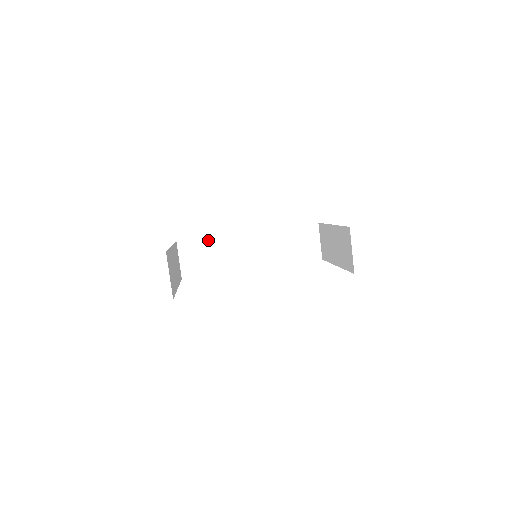
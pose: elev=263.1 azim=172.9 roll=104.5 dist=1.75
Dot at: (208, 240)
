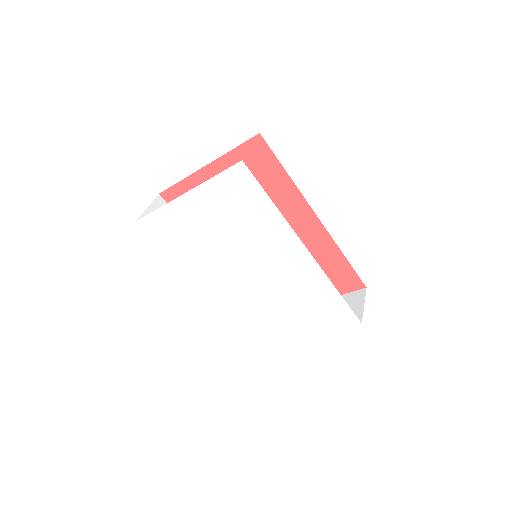
Dot at: occluded
